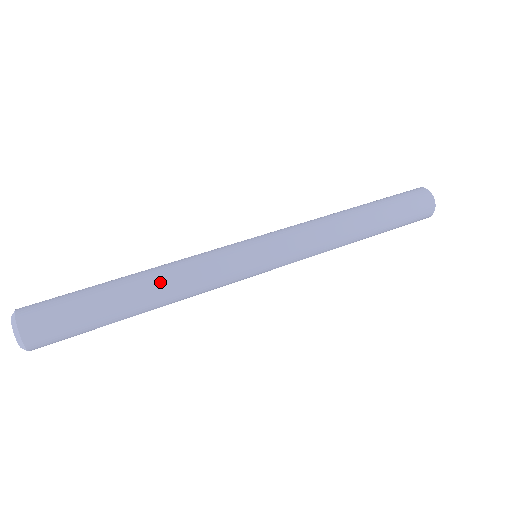
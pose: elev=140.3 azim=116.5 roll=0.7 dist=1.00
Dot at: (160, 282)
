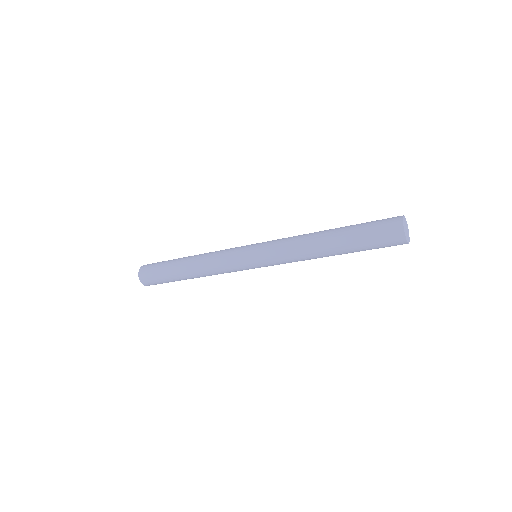
Dot at: occluded
